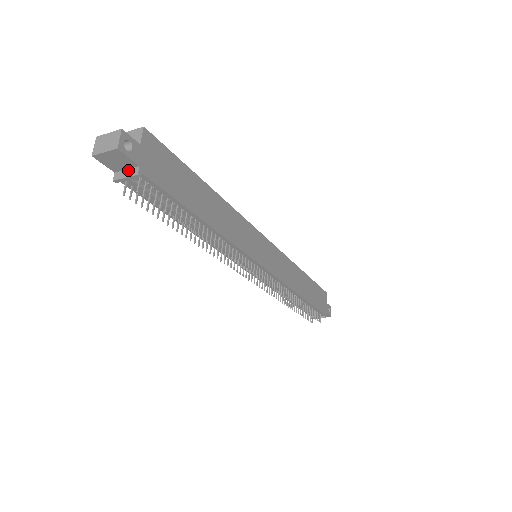
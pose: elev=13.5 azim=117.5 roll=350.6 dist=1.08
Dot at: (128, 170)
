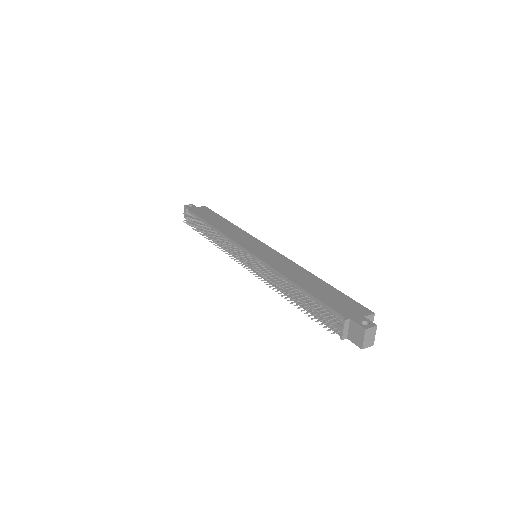
Dot at: occluded
